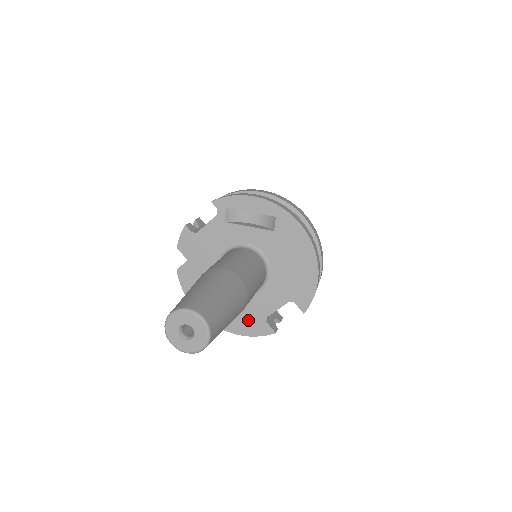
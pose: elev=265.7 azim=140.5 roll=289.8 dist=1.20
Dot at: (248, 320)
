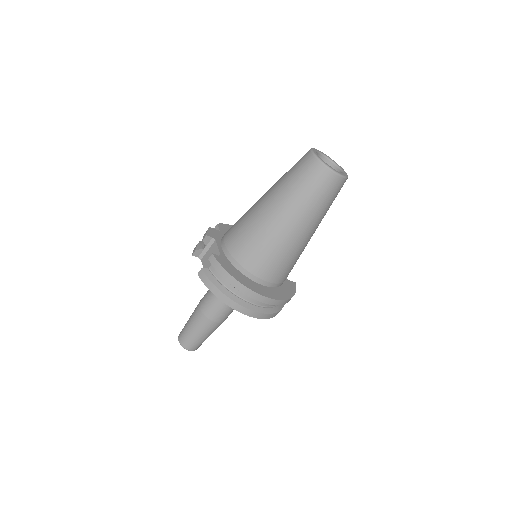
Dot at: occluded
